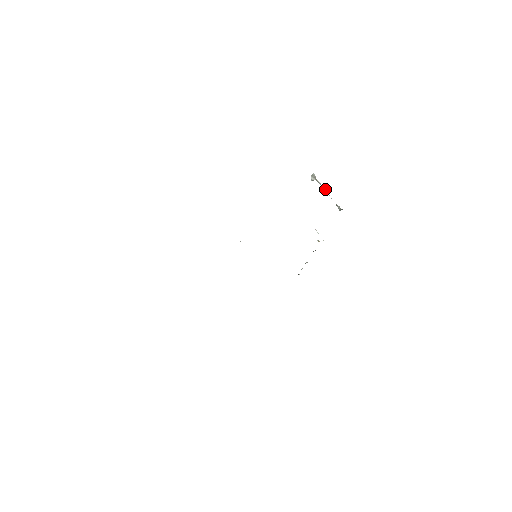
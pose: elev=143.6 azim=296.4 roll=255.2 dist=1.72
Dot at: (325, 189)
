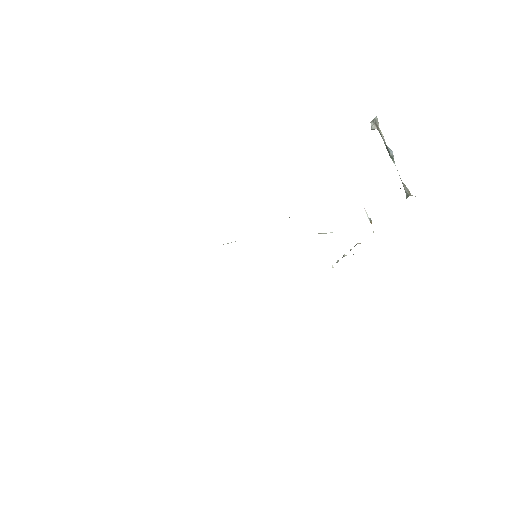
Dot at: (389, 151)
